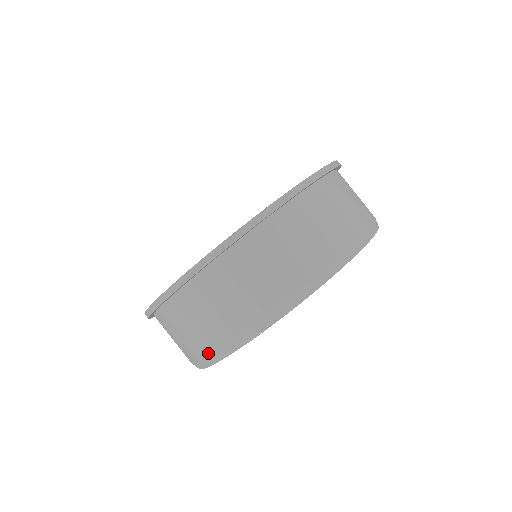
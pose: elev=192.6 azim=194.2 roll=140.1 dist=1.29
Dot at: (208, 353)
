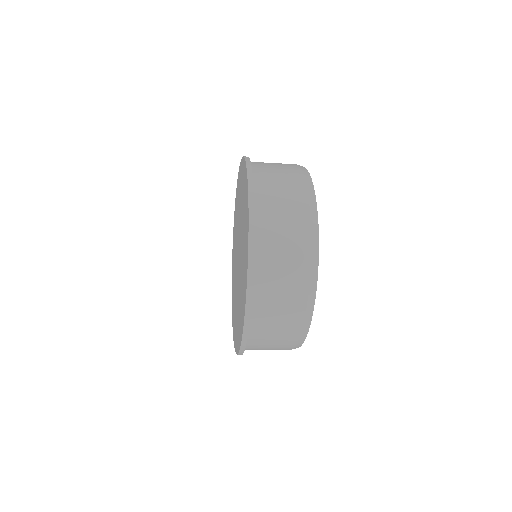
Dot at: (303, 315)
